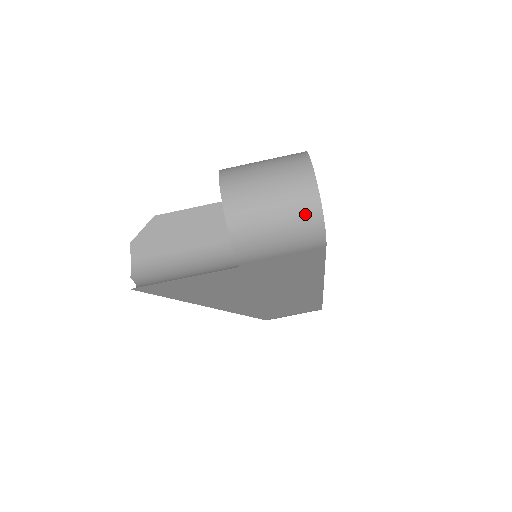
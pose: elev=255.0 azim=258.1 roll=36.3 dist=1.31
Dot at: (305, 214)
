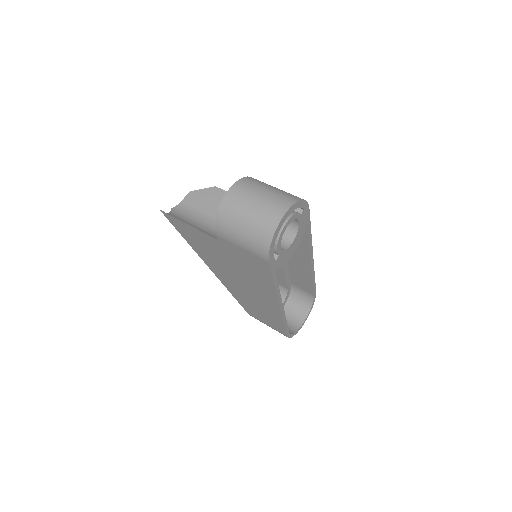
Dot at: (263, 230)
